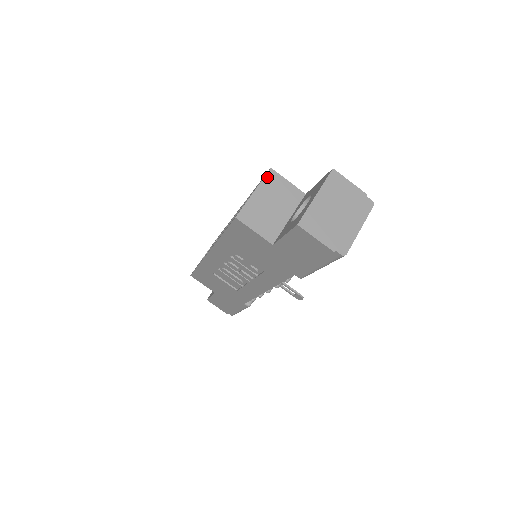
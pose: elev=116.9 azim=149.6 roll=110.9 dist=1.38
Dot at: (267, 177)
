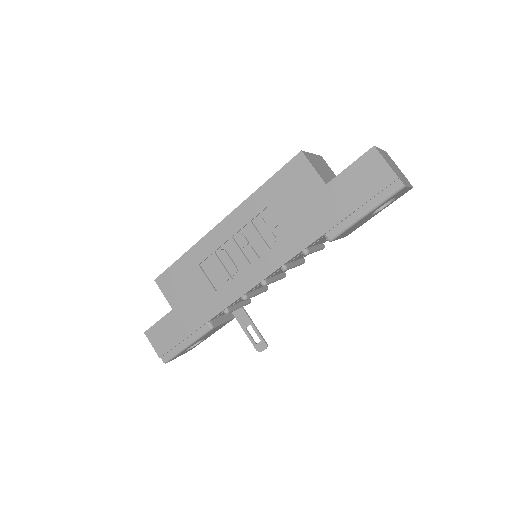
Dot at: (319, 157)
